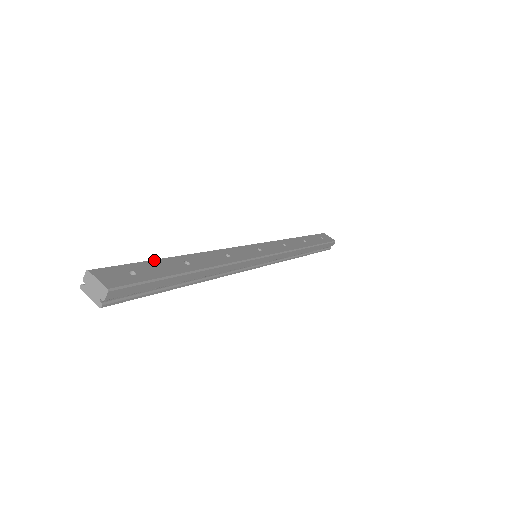
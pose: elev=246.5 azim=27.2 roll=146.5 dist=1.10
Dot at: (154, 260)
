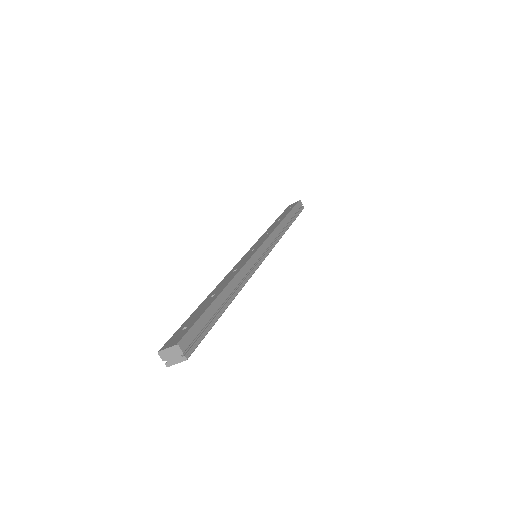
Dot at: (192, 314)
